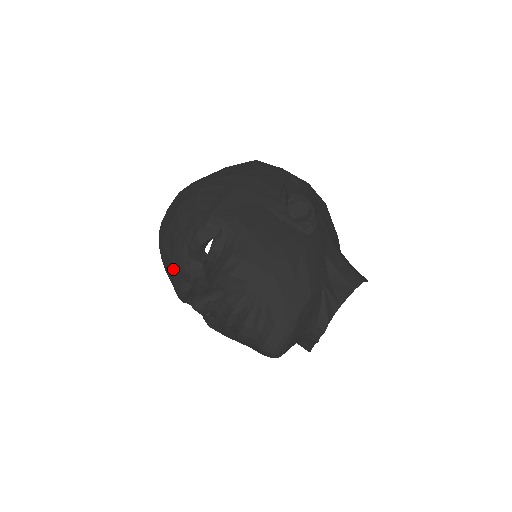
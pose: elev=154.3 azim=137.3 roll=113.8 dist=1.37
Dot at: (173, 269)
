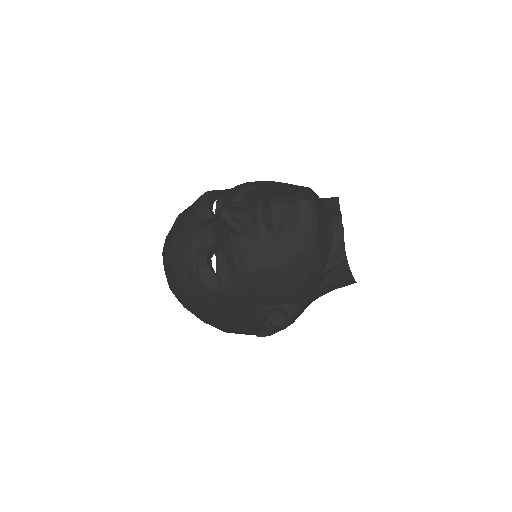
Dot at: (188, 239)
